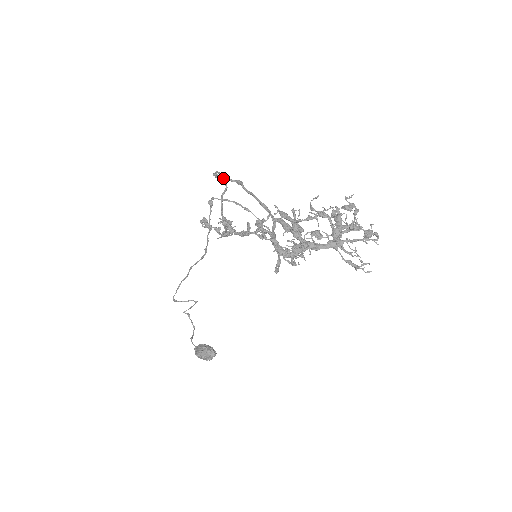
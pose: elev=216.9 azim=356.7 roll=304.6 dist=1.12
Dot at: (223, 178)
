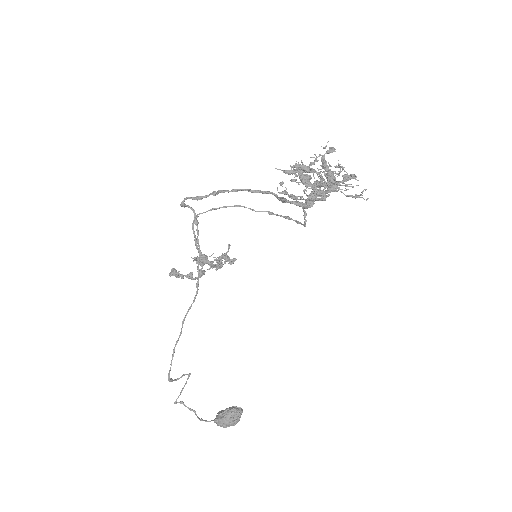
Dot at: (196, 198)
